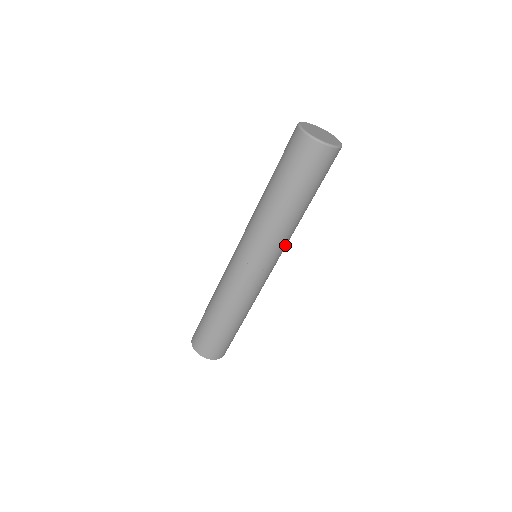
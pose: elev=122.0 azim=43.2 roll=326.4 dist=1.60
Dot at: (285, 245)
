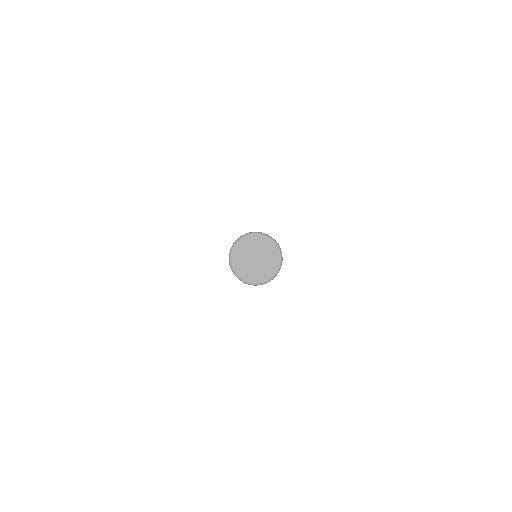
Dot at: occluded
